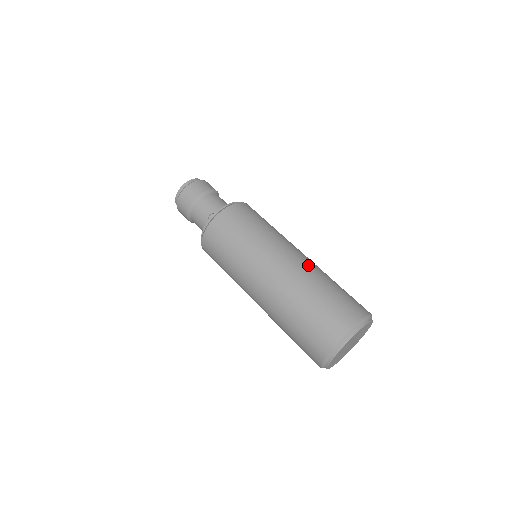
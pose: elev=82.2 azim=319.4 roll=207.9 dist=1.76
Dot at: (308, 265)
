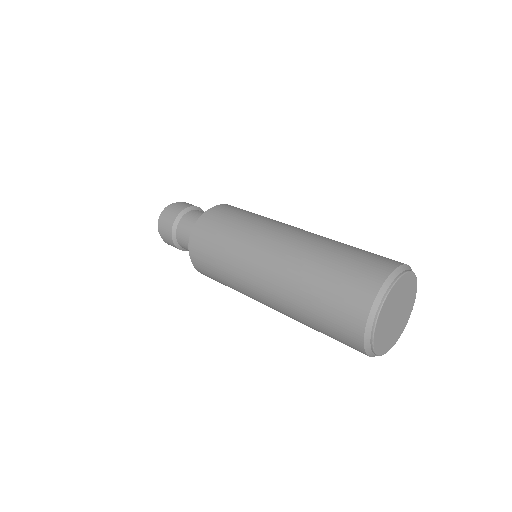
Dot at: (308, 237)
